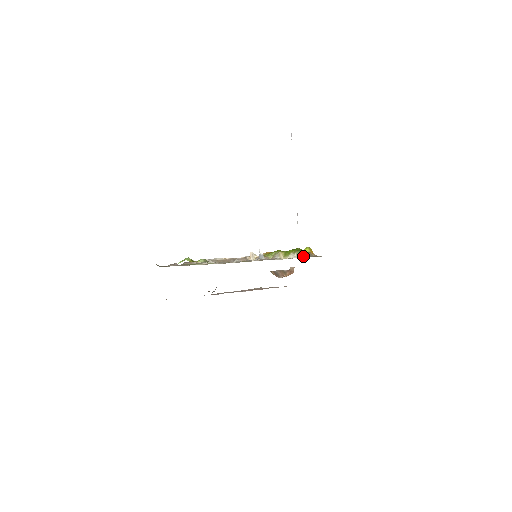
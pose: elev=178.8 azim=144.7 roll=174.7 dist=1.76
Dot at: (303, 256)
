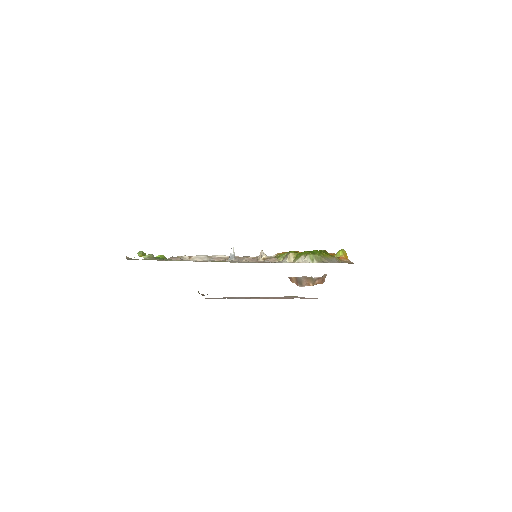
Dot at: (318, 261)
